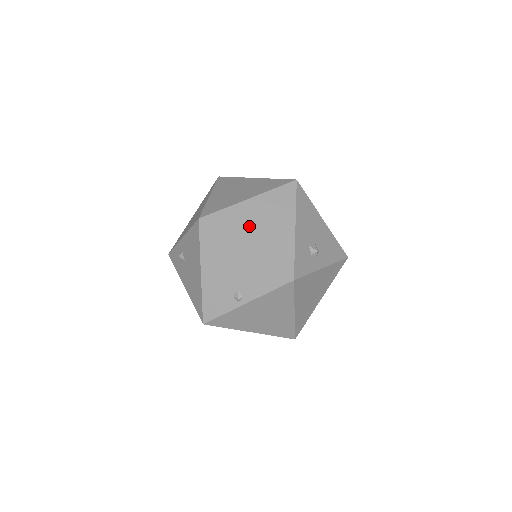
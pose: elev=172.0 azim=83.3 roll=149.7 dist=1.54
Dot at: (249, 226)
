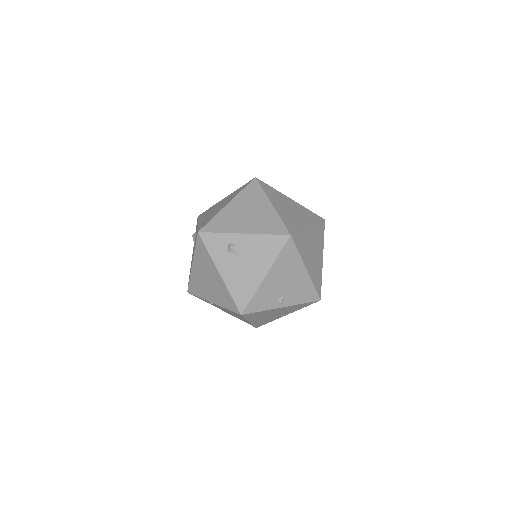
Dot at: (309, 251)
